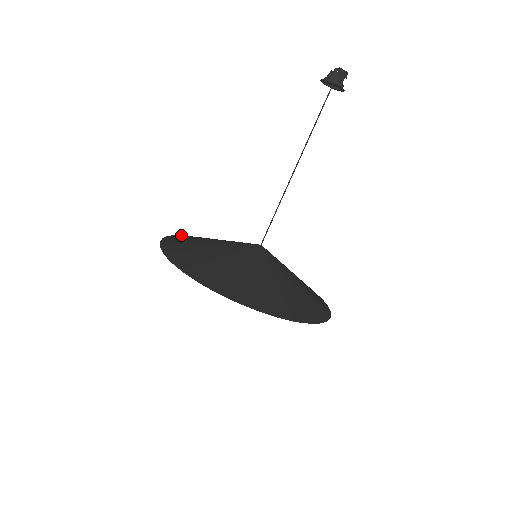
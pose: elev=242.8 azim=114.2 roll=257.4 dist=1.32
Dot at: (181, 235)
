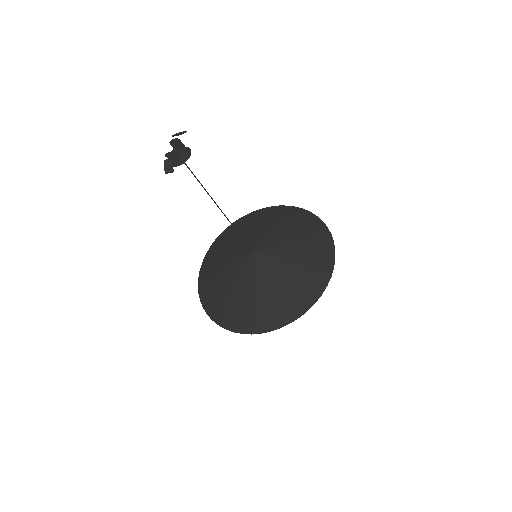
Dot at: (217, 239)
